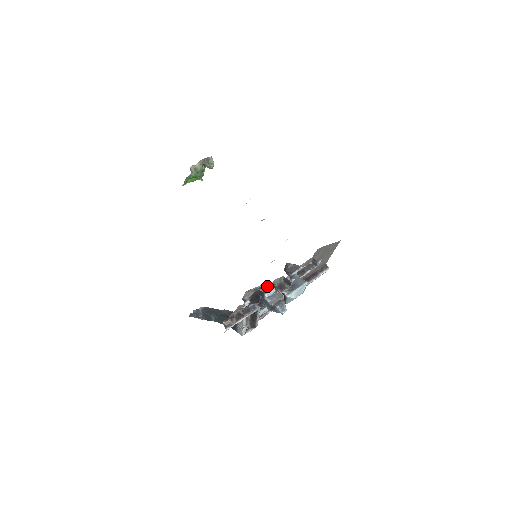
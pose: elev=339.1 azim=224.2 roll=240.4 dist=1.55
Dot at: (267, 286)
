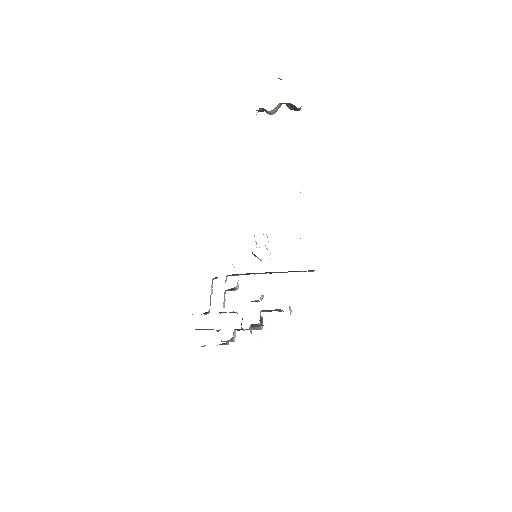
Dot at: (224, 343)
